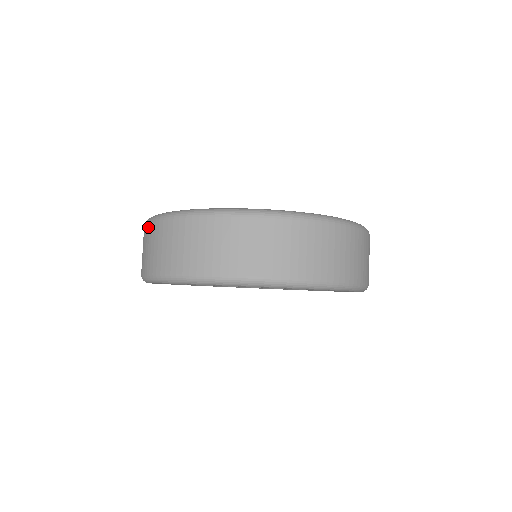
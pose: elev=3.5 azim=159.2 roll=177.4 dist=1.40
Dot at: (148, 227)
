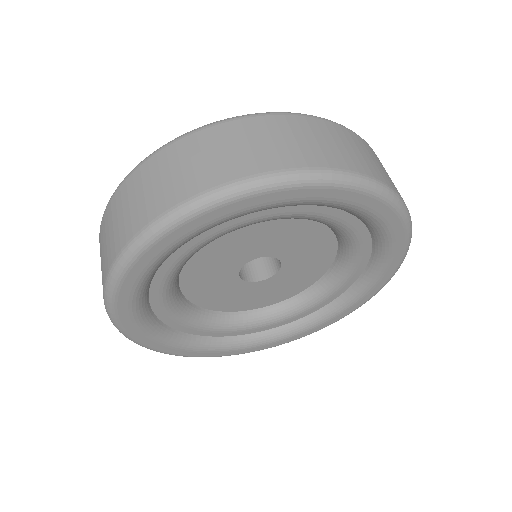
Dot at: (191, 138)
